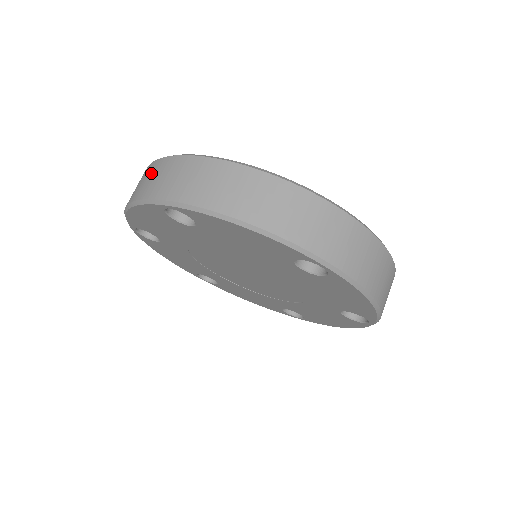
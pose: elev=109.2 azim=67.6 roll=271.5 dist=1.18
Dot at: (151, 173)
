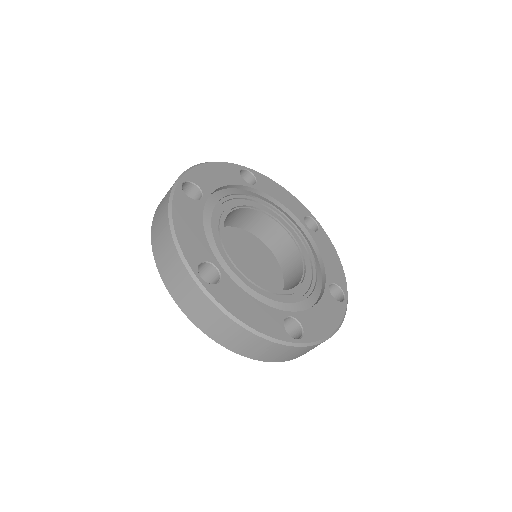
Dot at: occluded
